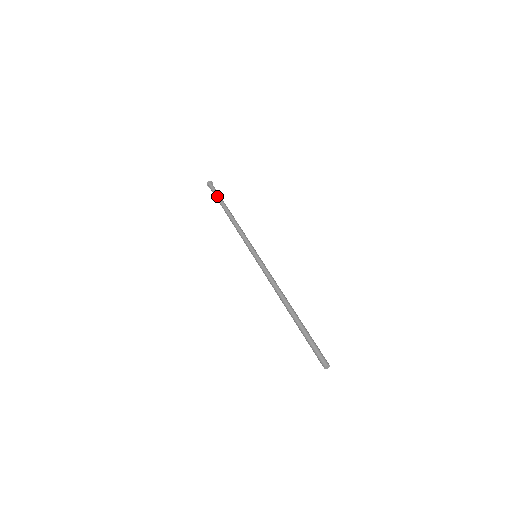
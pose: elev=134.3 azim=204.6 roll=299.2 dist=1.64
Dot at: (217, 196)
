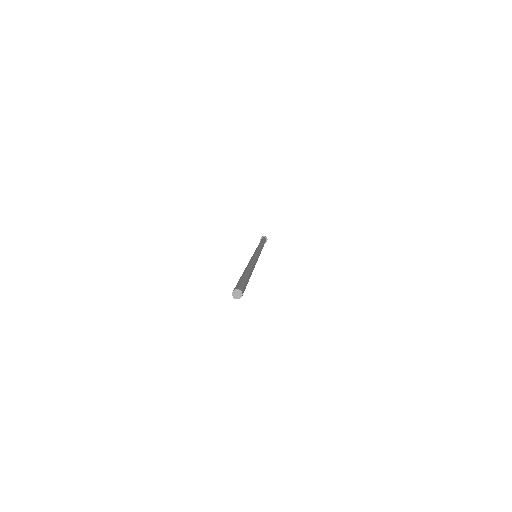
Dot at: occluded
